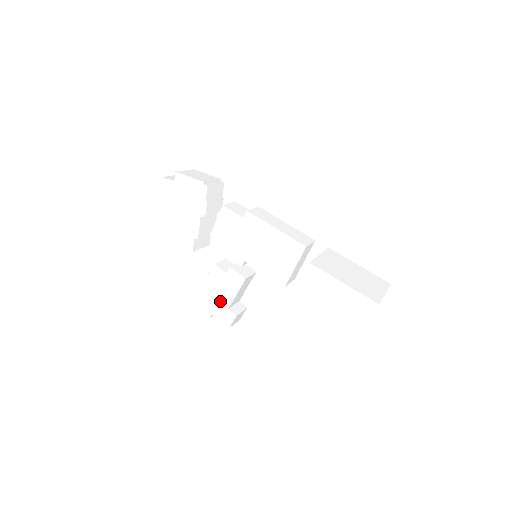
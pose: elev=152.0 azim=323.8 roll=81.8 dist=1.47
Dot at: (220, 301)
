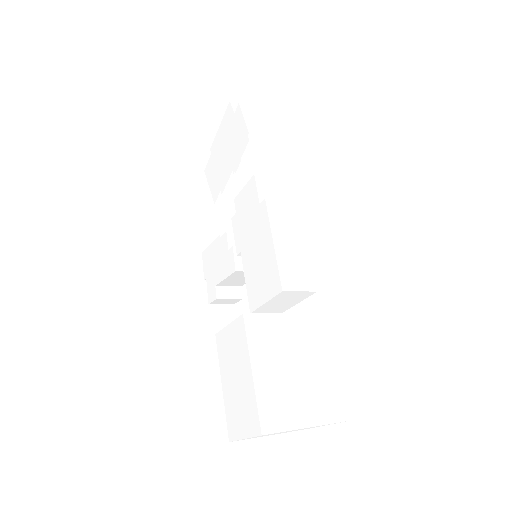
Dot at: (215, 272)
